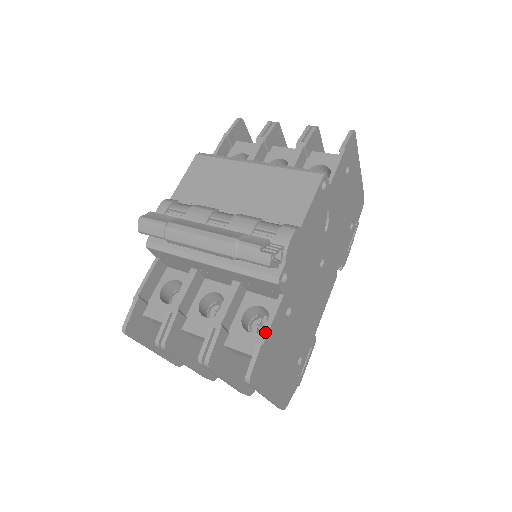
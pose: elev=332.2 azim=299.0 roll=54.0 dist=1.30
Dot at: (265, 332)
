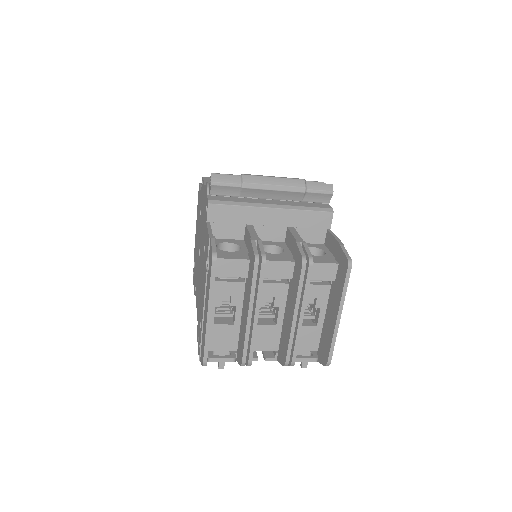
Dot at: (339, 241)
